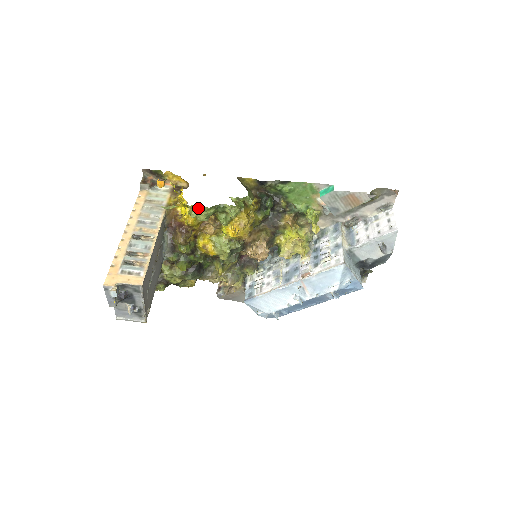
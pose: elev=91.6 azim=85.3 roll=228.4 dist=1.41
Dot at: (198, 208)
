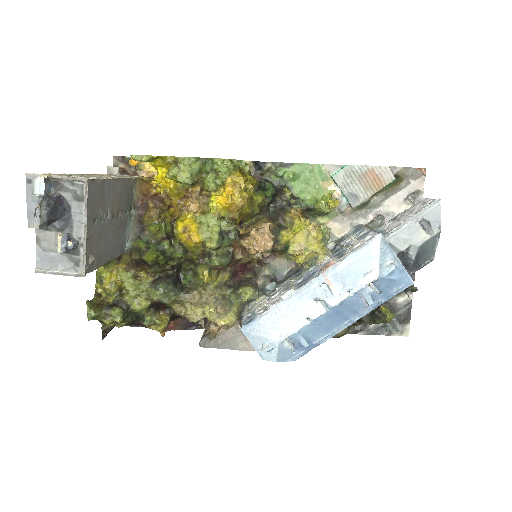
Dot at: (180, 162)
